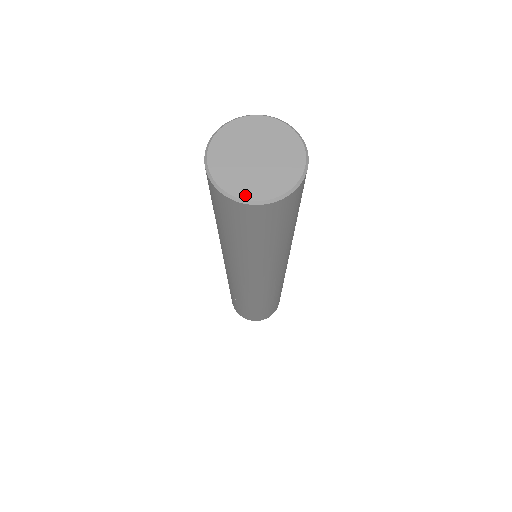
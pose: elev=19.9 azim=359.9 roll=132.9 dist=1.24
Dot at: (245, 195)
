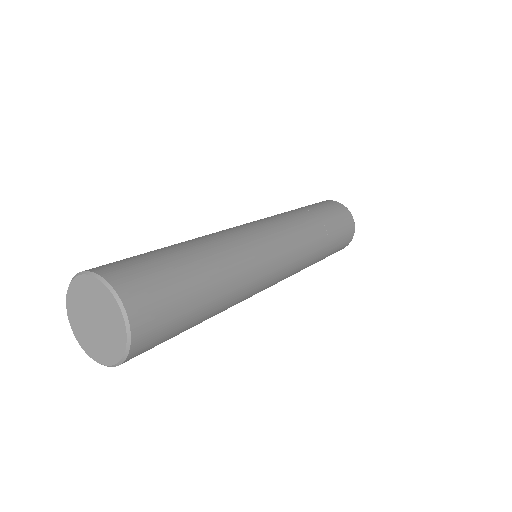
Dot at: (86, 350)
